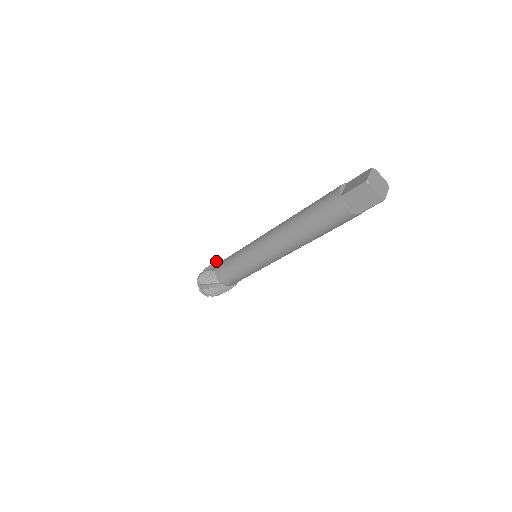
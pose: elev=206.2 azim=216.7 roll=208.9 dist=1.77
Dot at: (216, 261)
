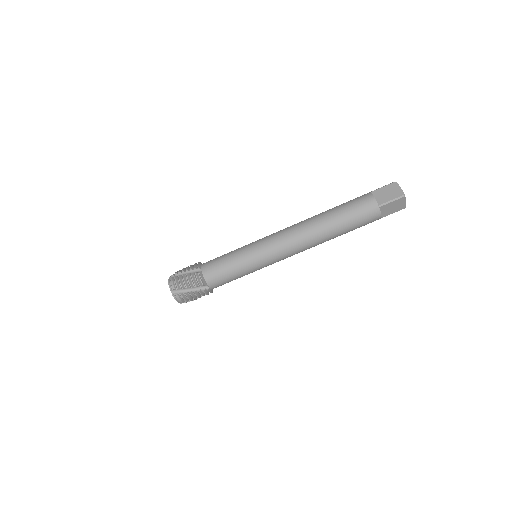
Dot at: occluded
